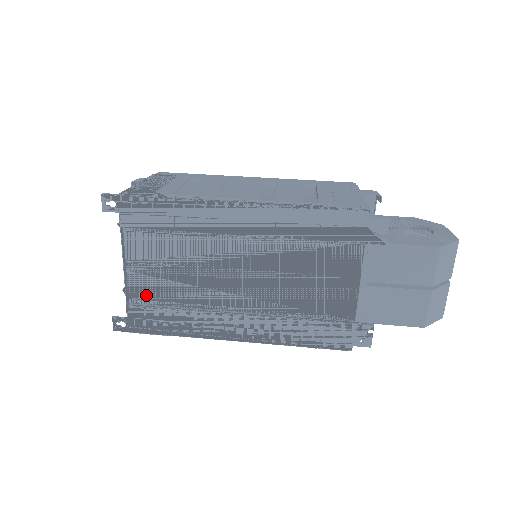
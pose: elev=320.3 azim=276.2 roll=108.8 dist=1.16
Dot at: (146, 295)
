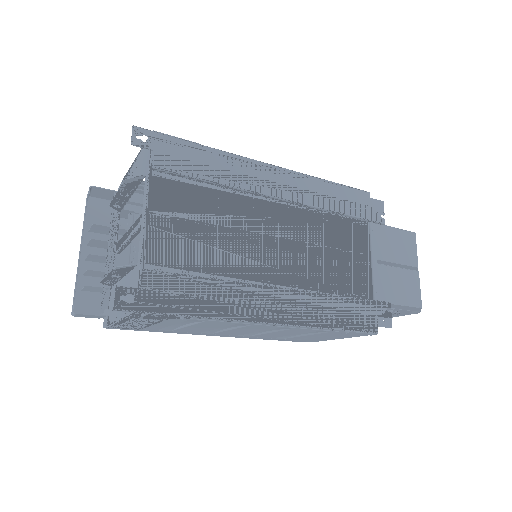
Dot at: (166, 260)
